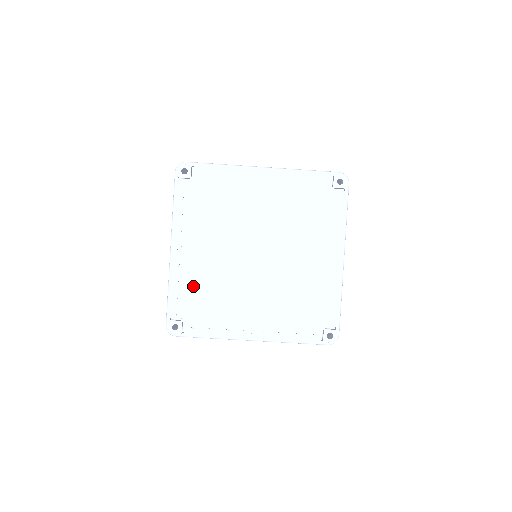
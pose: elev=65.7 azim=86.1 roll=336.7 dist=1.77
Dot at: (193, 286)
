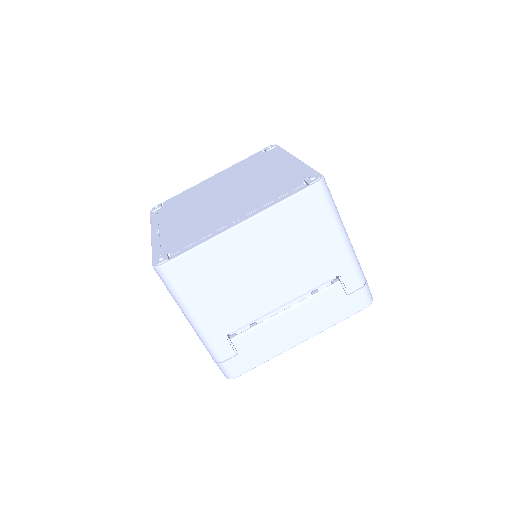
Dot at: (173, 236)
